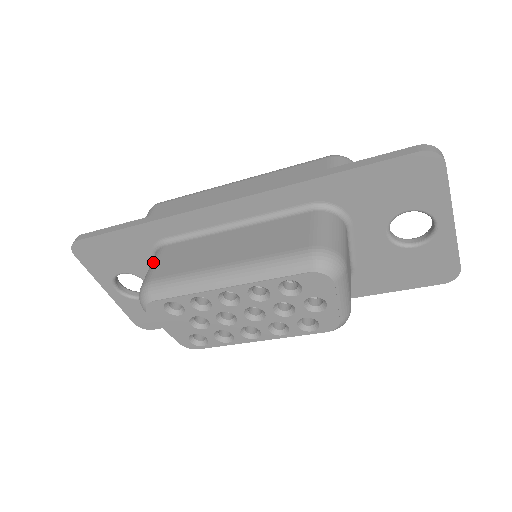
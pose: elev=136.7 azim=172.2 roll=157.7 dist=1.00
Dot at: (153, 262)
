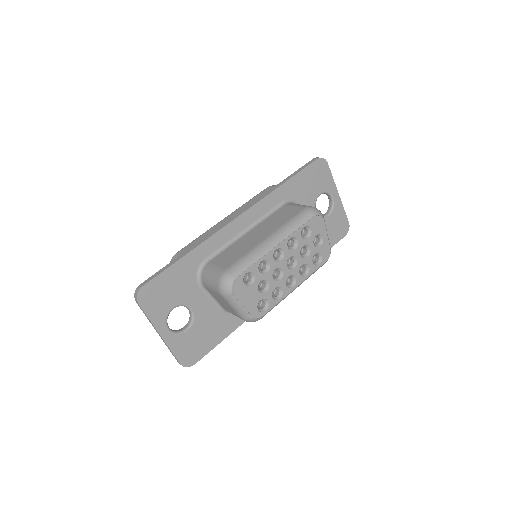
Dot at: (211, 270)
